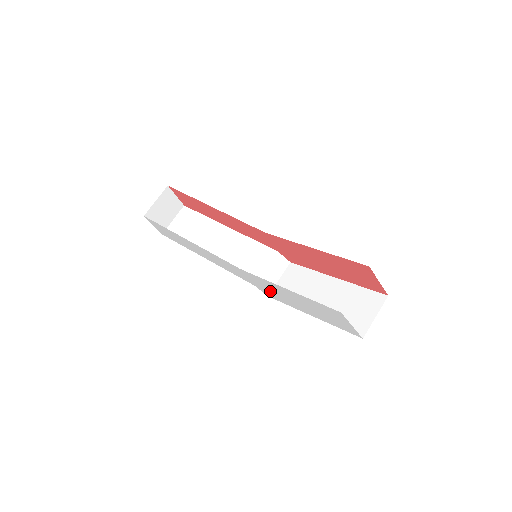
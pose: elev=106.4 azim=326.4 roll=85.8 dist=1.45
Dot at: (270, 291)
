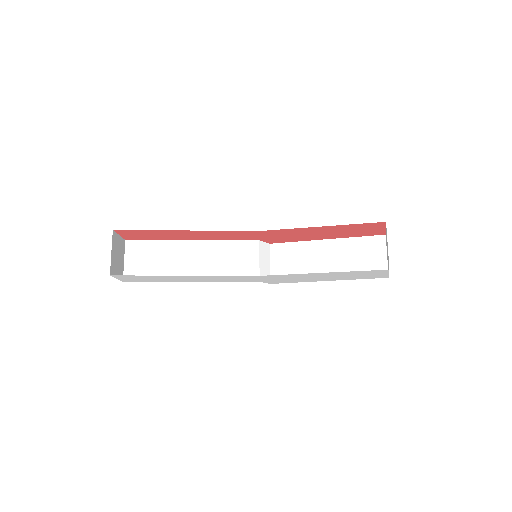
Dot at: (284, 280)
